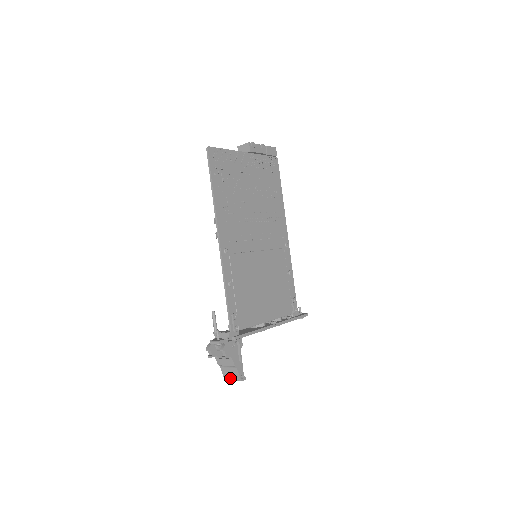
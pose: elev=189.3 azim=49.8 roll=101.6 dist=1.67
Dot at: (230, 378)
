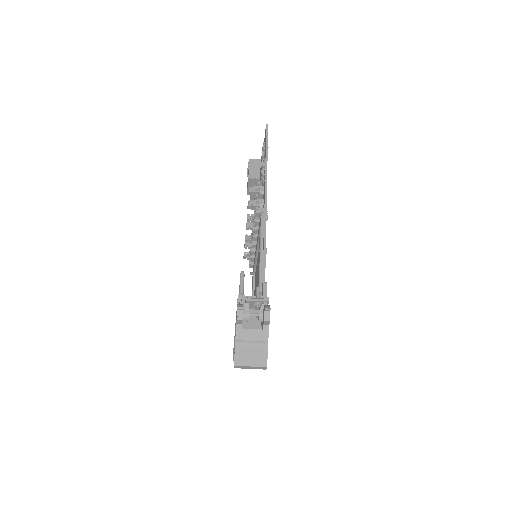
Dot at: (247, 362)
